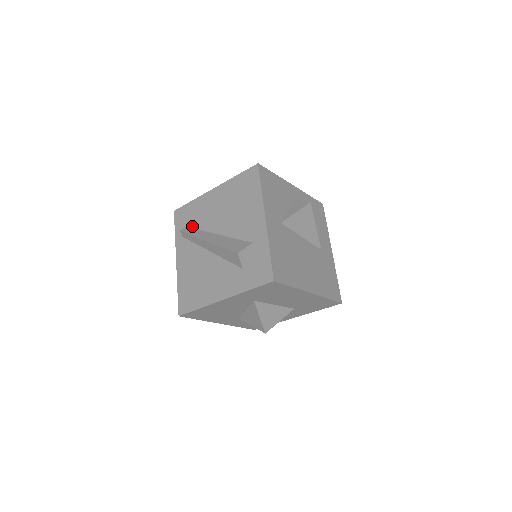
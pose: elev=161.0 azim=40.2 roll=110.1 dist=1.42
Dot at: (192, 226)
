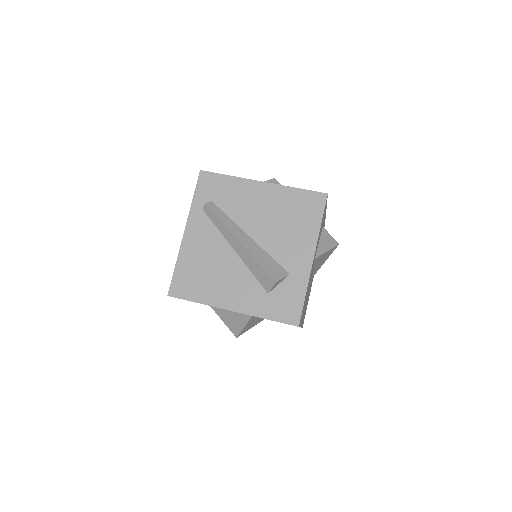
Dot at: (220, 206)
